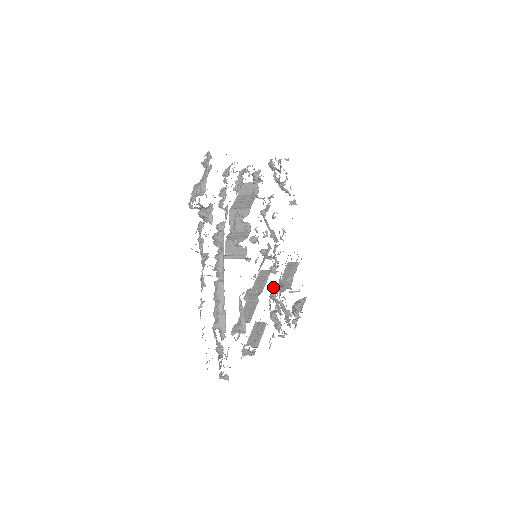
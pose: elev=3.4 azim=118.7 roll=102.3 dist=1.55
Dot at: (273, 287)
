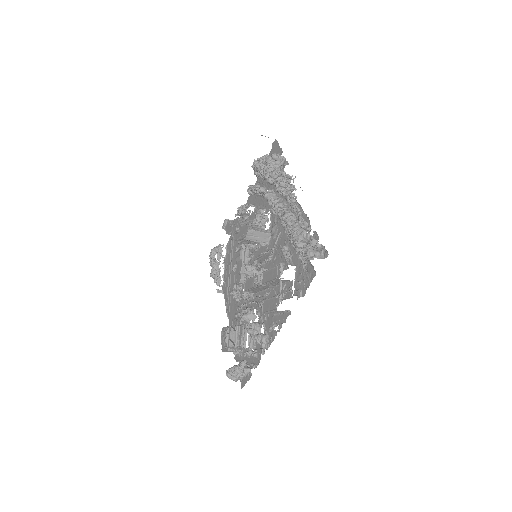
Dot at: (259, 295)
